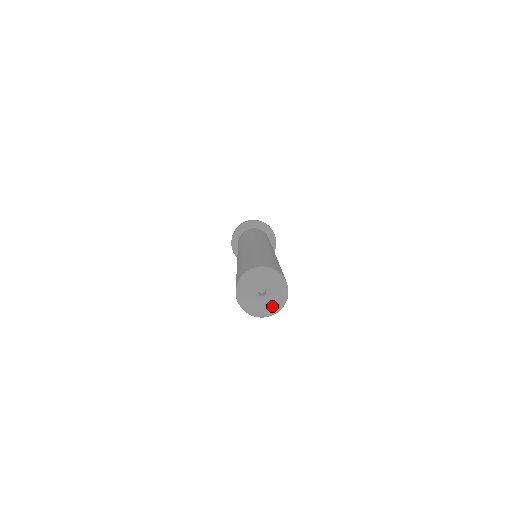
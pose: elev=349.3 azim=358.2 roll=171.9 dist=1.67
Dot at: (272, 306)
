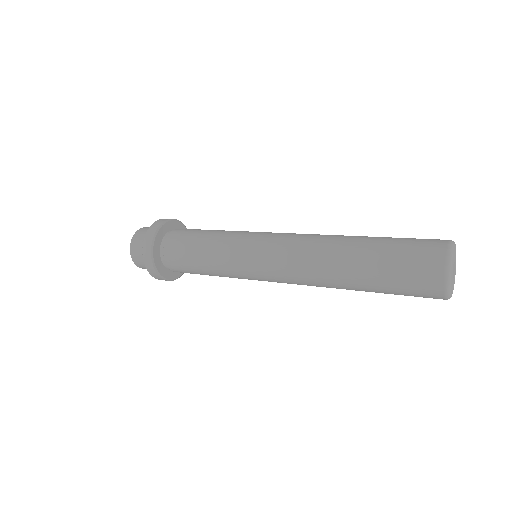
Dot at: (455, 266)
